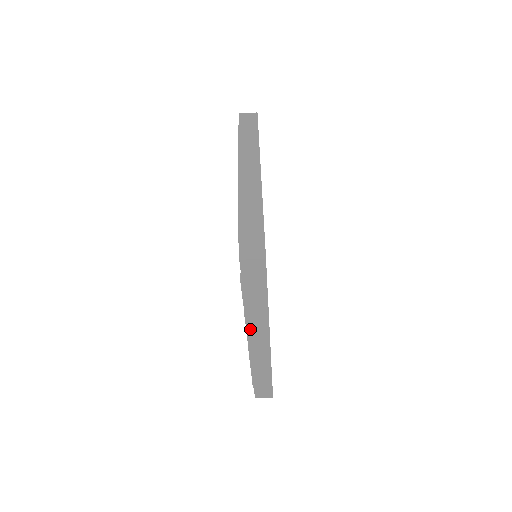
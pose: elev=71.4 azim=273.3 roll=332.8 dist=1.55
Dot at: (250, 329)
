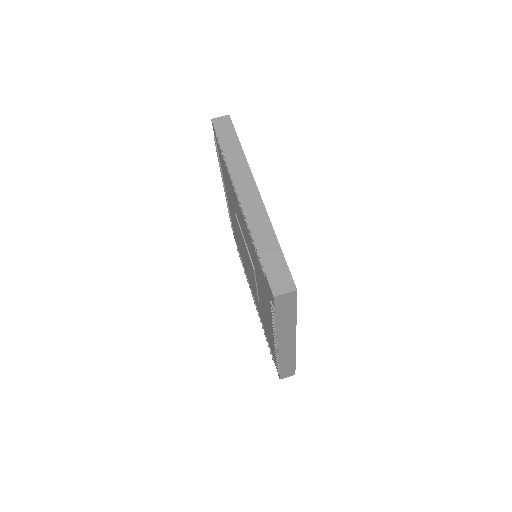
Dot at: (235, 179)
